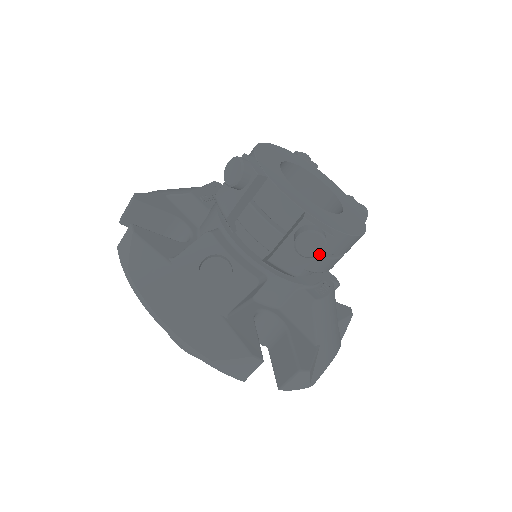
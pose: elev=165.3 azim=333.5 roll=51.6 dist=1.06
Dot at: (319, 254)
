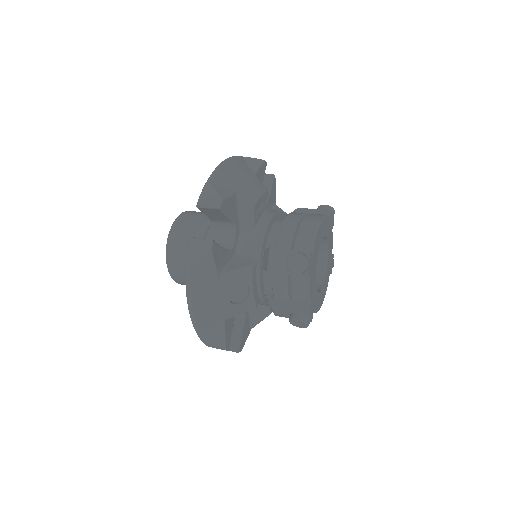
Dot at: occluded
